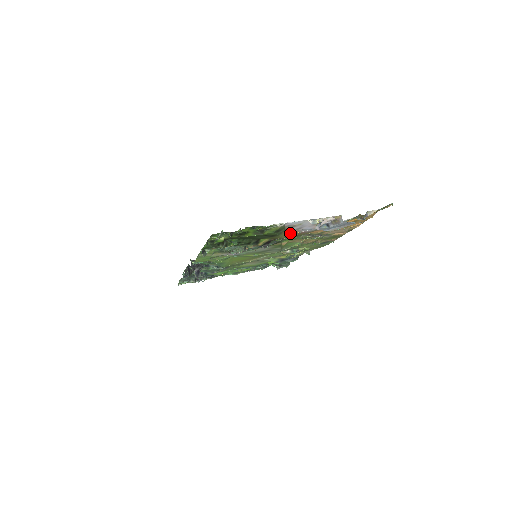
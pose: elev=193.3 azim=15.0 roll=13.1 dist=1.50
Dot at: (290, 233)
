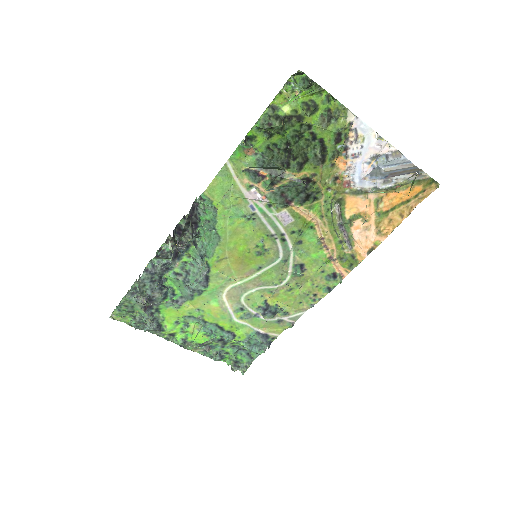
Dot at: (337, 172)
